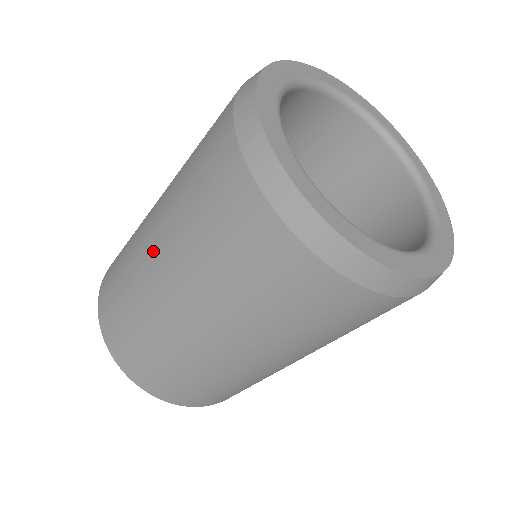
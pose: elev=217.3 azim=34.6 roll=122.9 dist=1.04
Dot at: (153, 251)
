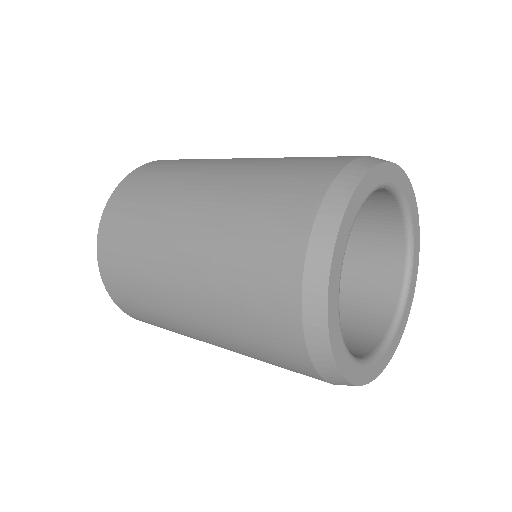
Dot at: (185, 302)
